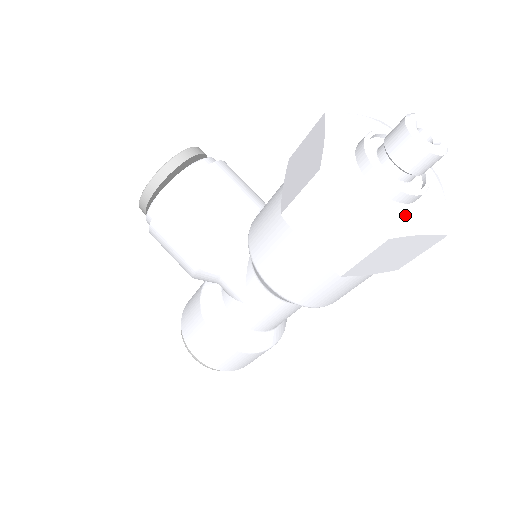
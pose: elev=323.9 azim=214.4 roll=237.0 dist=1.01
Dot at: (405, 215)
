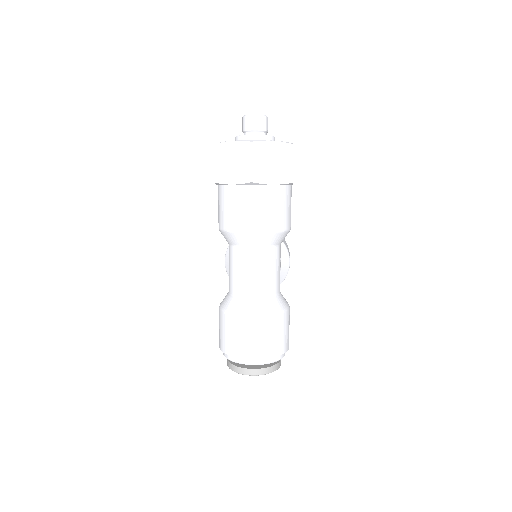
Dot at: occluded
